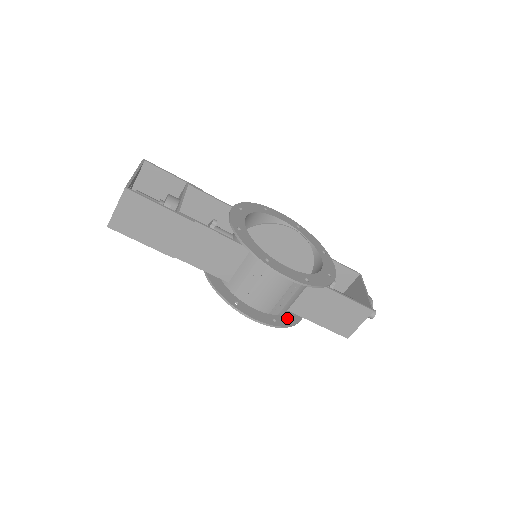
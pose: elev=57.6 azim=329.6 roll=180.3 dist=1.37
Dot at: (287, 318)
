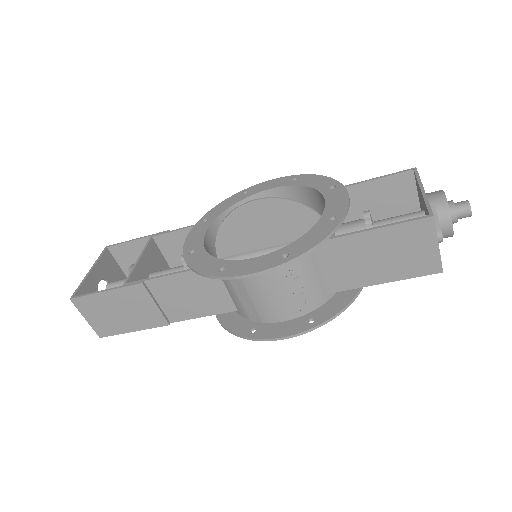
Dot at: (333, 304)
